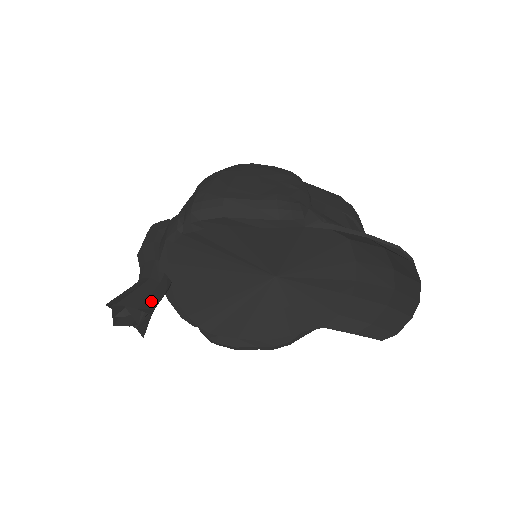
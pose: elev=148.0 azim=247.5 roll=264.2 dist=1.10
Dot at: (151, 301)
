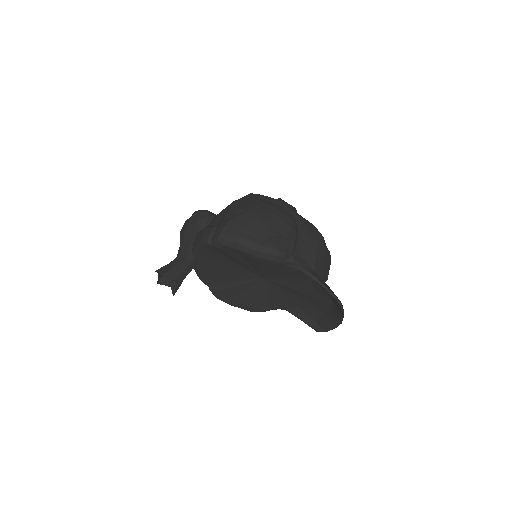
Dot at: (182, 275)
